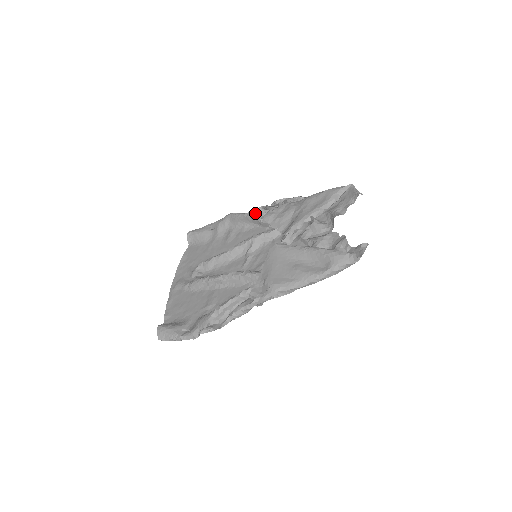
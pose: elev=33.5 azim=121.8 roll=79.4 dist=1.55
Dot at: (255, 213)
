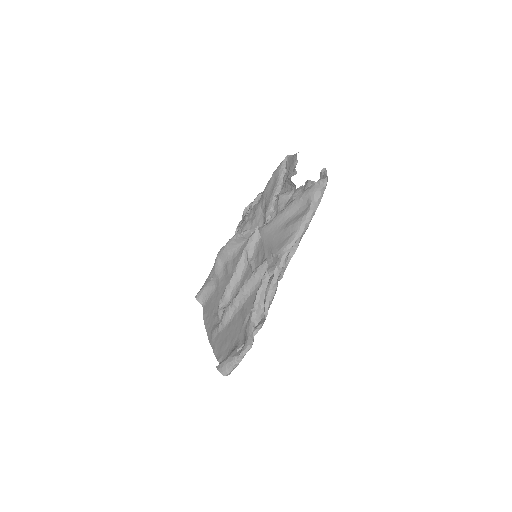
Dot at: occluded
